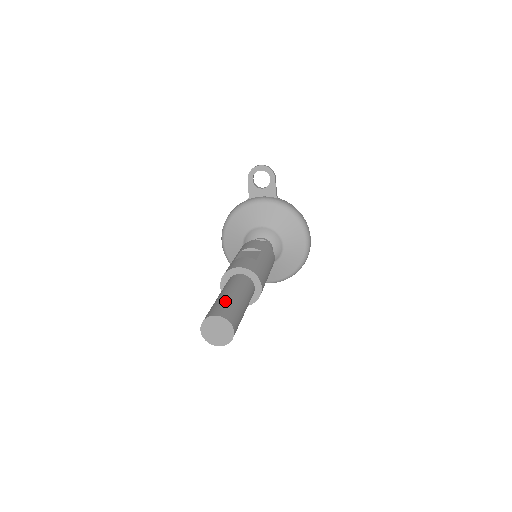
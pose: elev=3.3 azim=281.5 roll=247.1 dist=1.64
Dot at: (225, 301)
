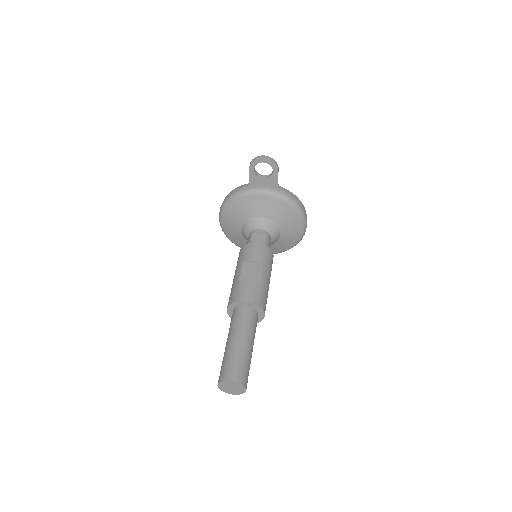
Dot at: (237, 356)
